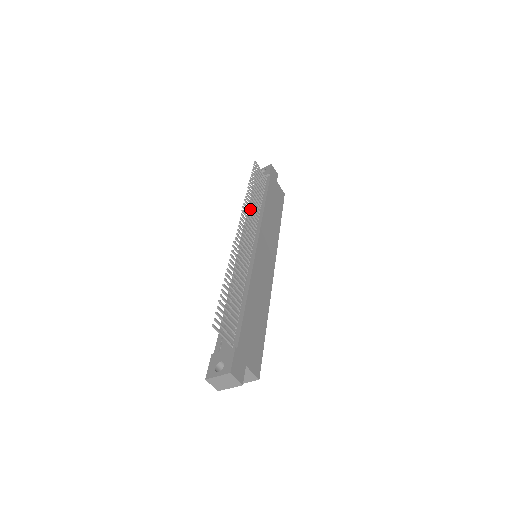
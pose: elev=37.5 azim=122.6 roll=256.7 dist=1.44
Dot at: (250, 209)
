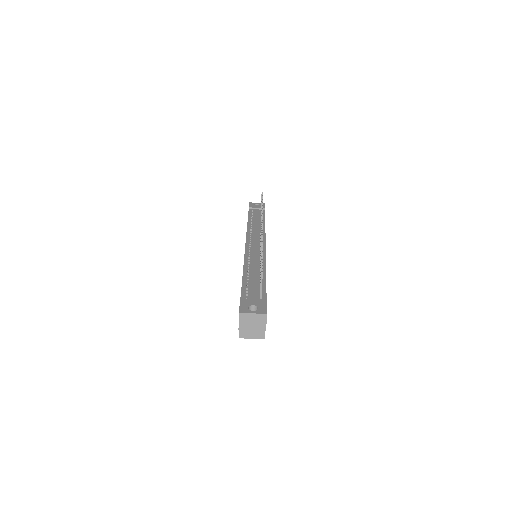
Dot at: occluded
